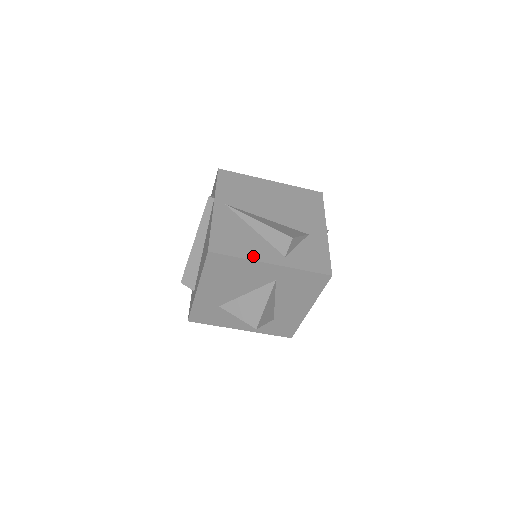
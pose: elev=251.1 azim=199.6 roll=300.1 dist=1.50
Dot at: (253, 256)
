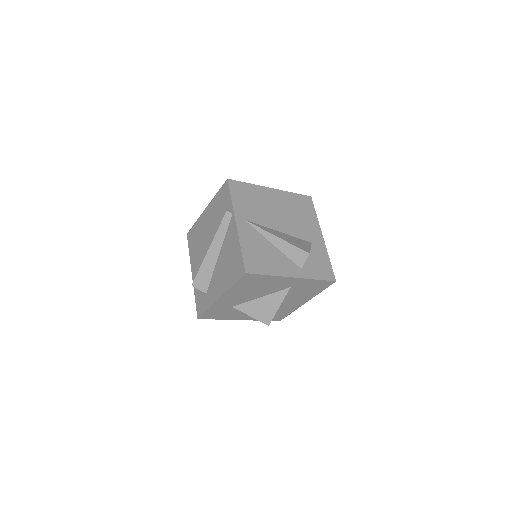
Dot at: (279, 272)
